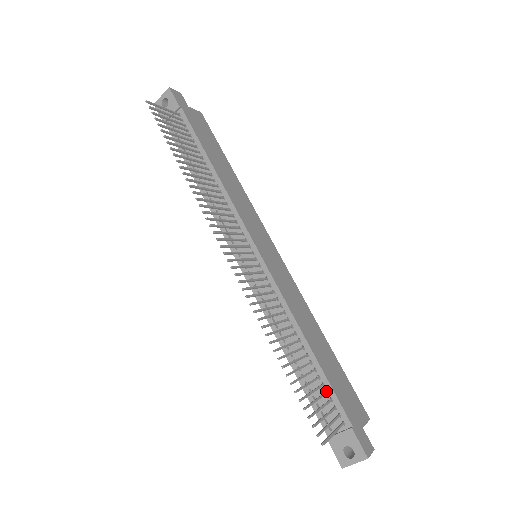
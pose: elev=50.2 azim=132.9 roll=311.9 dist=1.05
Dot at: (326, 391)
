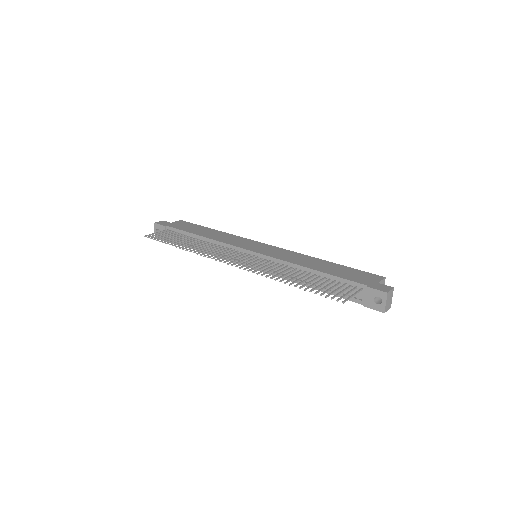
Dot at: (339, 282)
